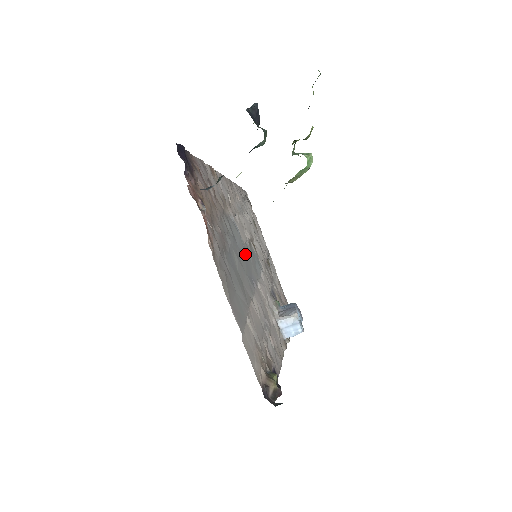
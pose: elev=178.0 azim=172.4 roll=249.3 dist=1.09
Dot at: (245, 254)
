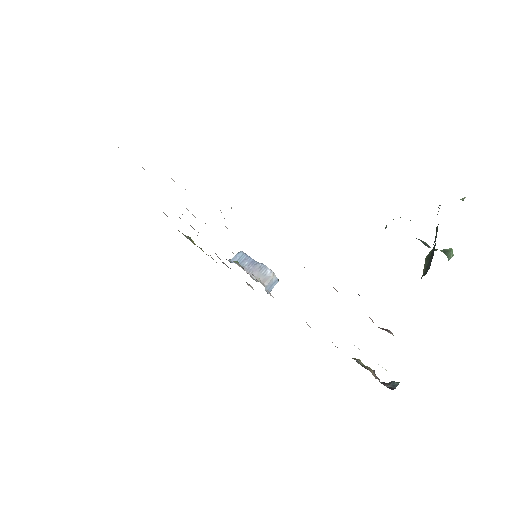
Dot at: occluded
